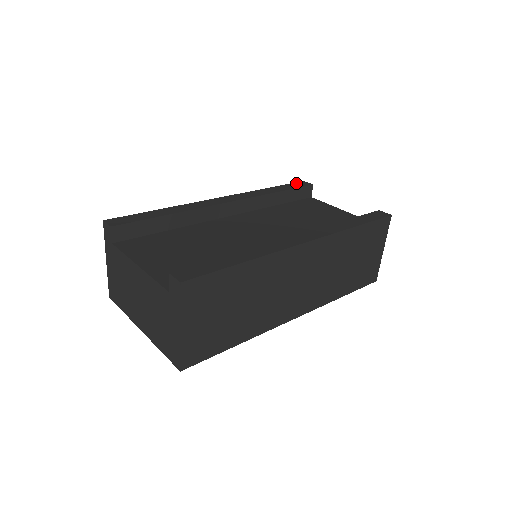
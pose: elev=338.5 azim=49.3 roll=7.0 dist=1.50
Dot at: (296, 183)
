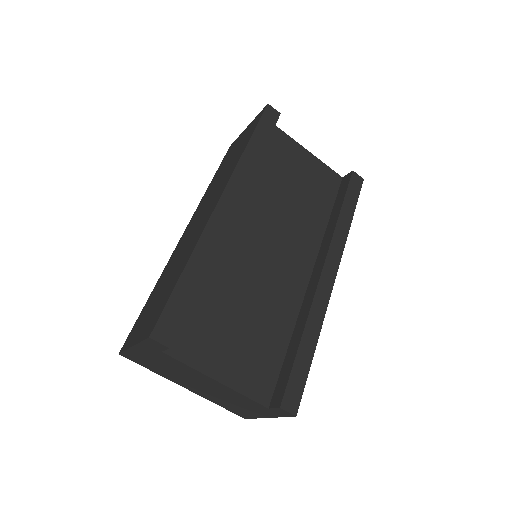
Dot at: (265, 116)
